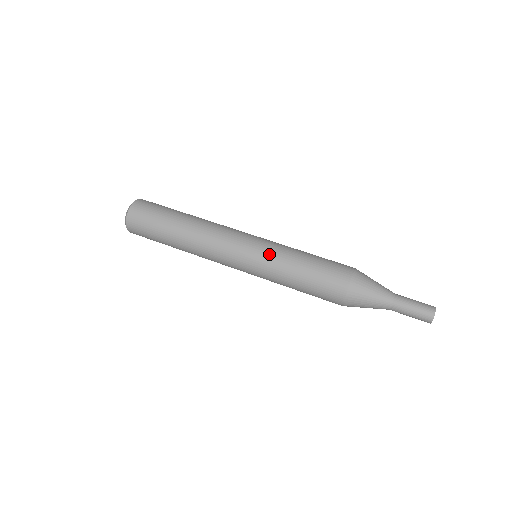
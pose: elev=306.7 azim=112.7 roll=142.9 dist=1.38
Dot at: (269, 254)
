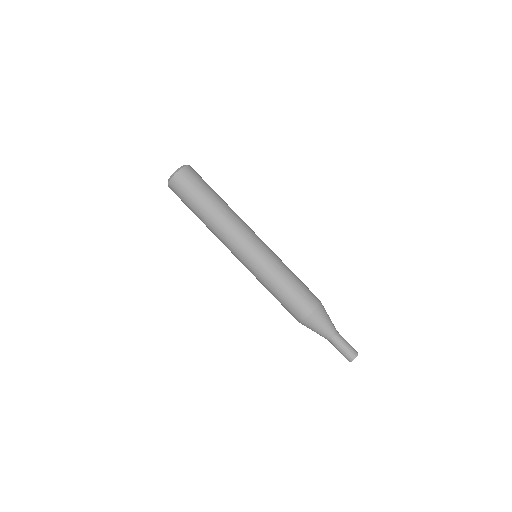
Dot at: (264, 266)
